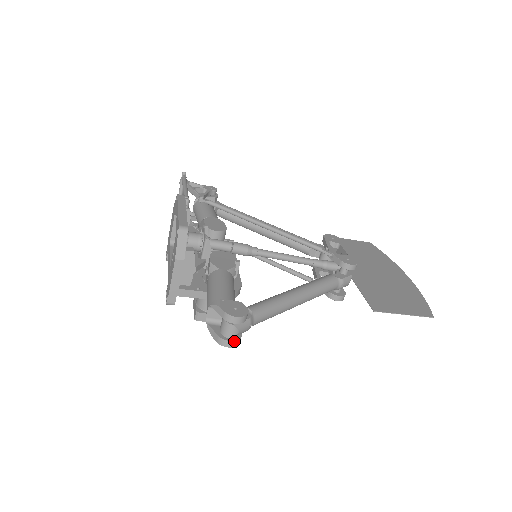
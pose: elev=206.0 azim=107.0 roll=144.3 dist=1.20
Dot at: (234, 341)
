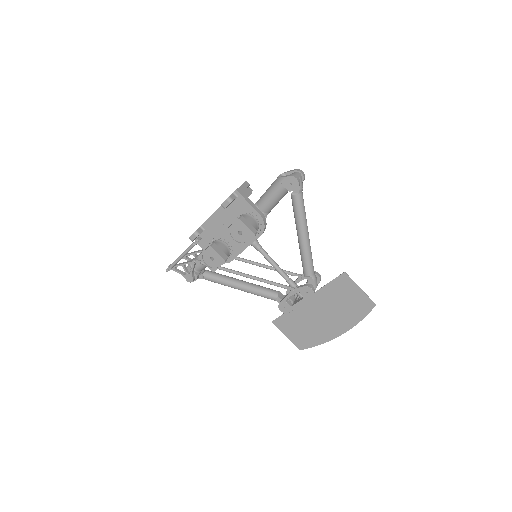
Dot at: (299, 179)
